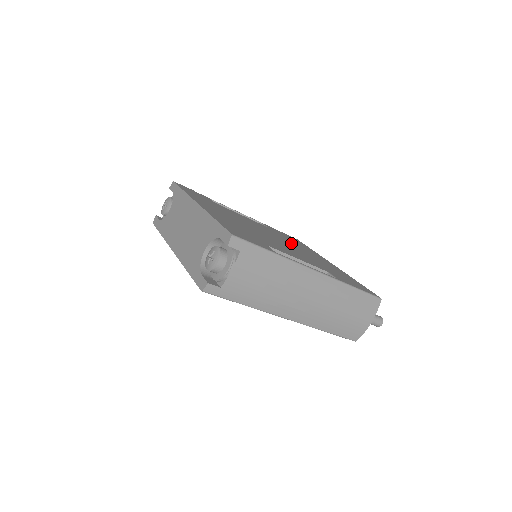
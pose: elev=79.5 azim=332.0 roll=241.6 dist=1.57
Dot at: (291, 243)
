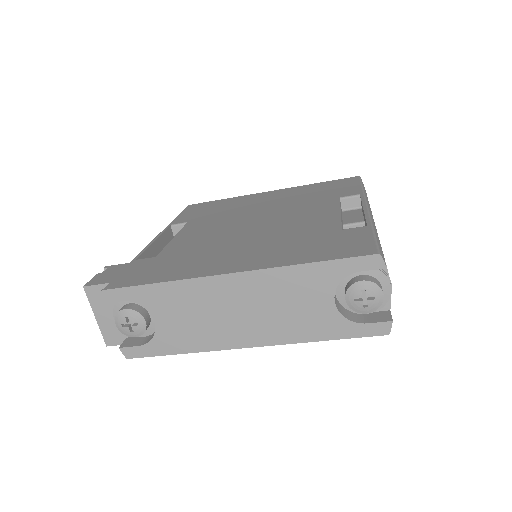
Dot at: (241, 211)
